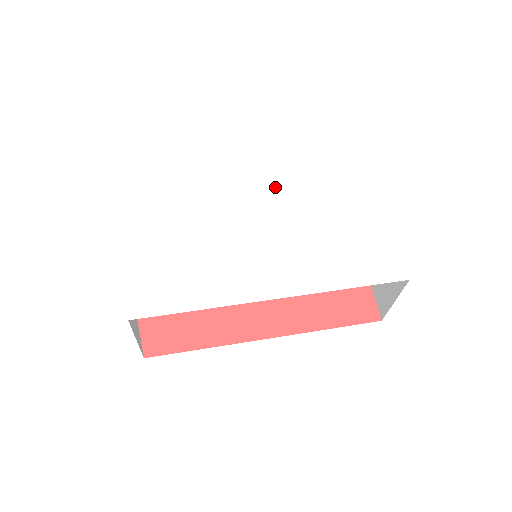
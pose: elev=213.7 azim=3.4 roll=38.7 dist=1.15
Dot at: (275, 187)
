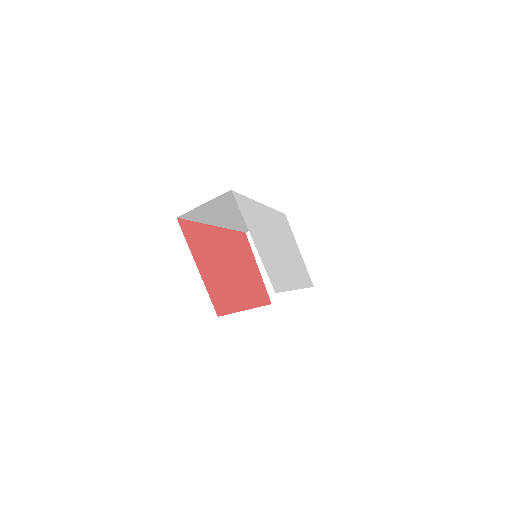
Dot at: (273, 217)
